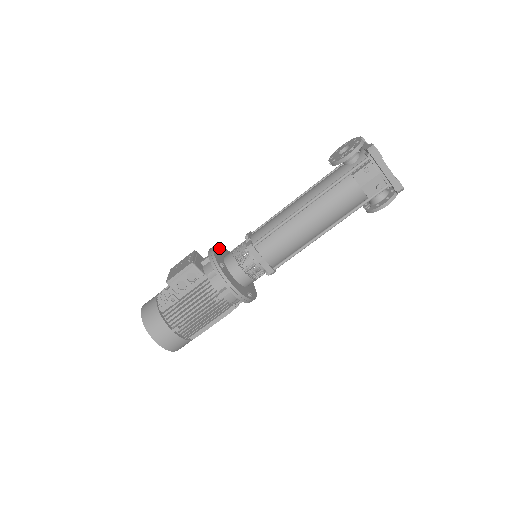
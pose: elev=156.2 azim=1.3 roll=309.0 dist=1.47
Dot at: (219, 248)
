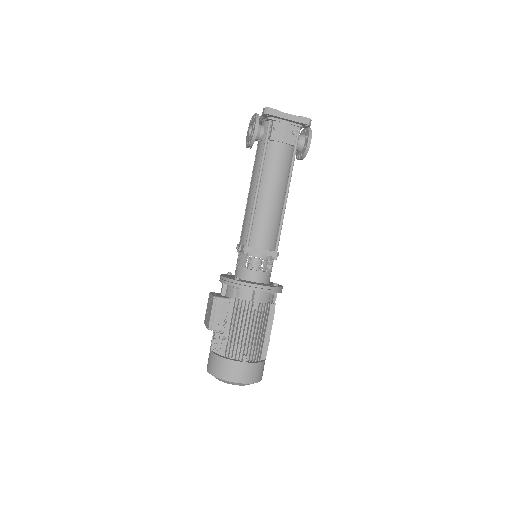
Dot at: (225, 275)
